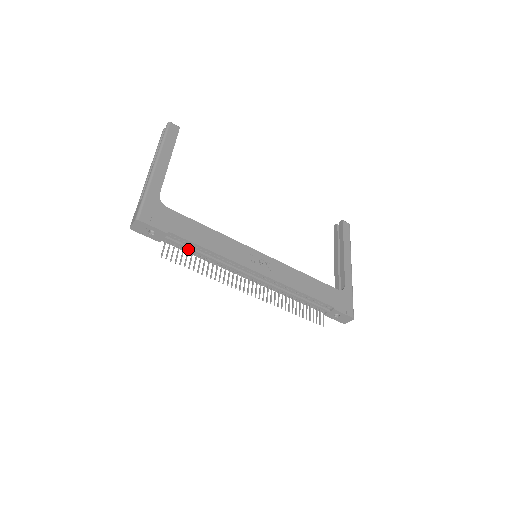
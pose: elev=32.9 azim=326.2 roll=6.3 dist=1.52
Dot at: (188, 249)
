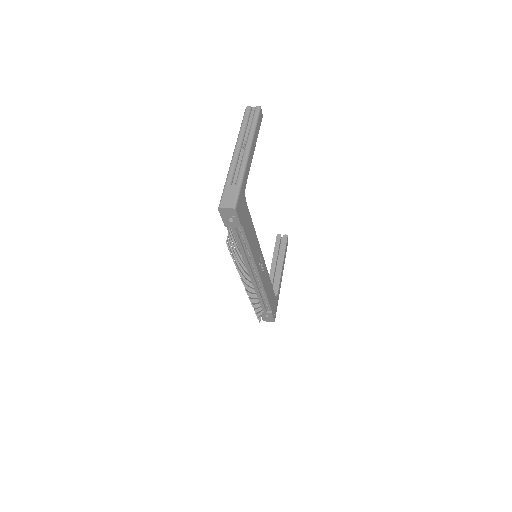
Dot at: (238, 241)
